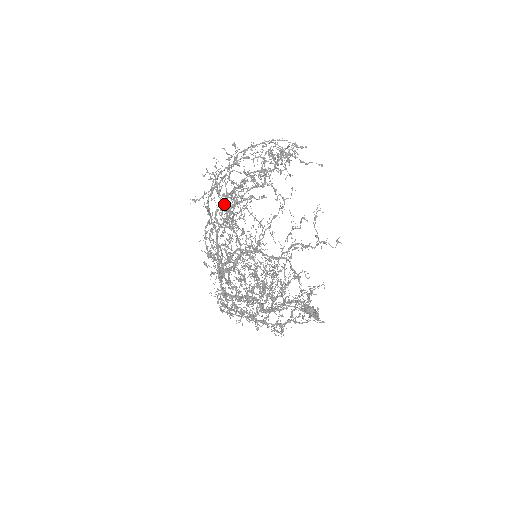
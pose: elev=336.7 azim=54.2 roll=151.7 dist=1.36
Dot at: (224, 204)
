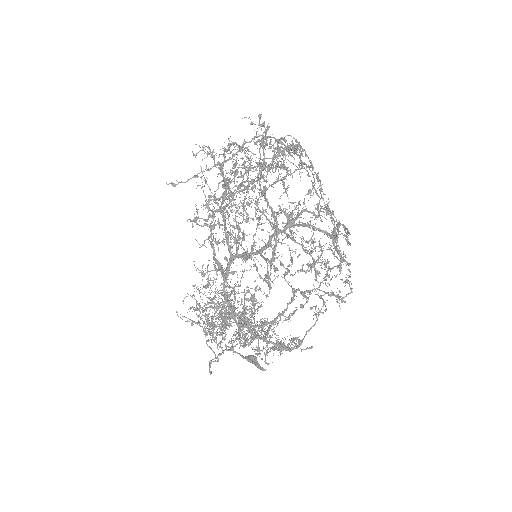
Dot at: (260, 170)
